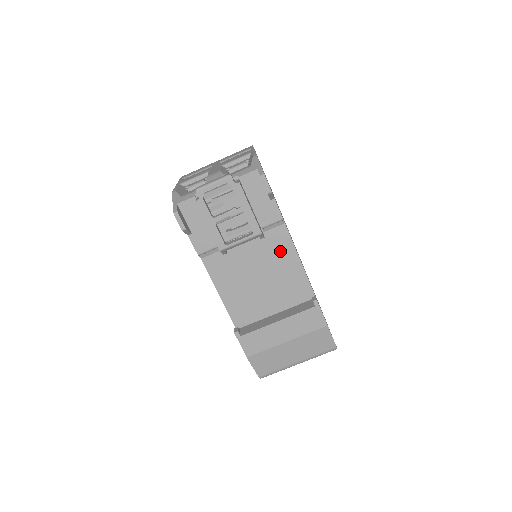
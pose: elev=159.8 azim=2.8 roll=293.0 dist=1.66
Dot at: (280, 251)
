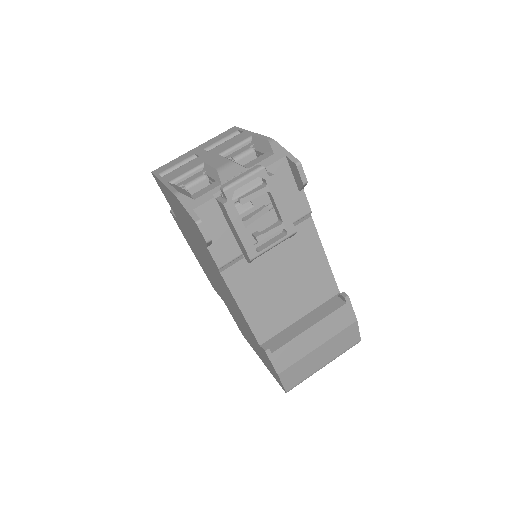
Dot at: (306, 248)
